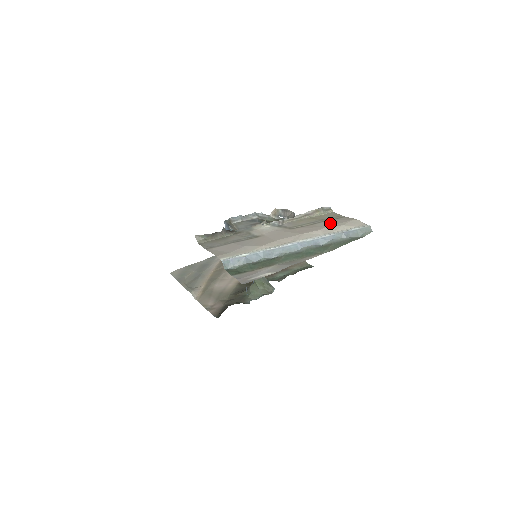
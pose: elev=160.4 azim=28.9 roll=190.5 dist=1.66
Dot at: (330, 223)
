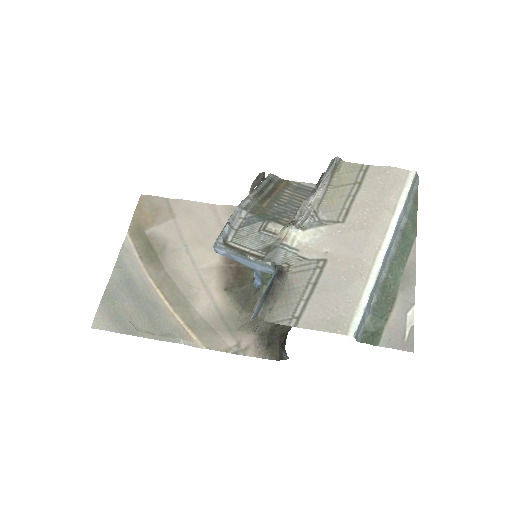
Dot at: (375, 189)
